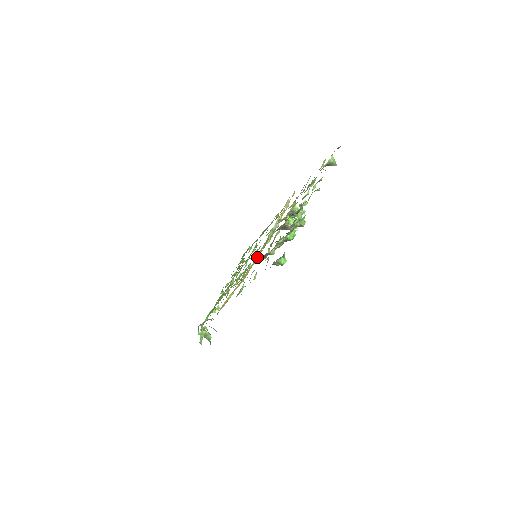
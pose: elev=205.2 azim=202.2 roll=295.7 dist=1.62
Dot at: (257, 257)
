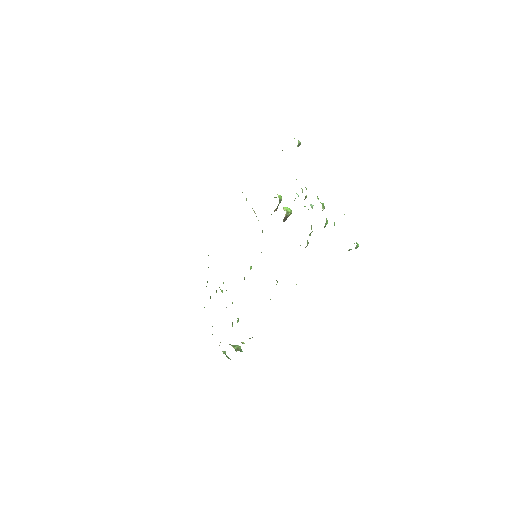
Dot at: occluded
